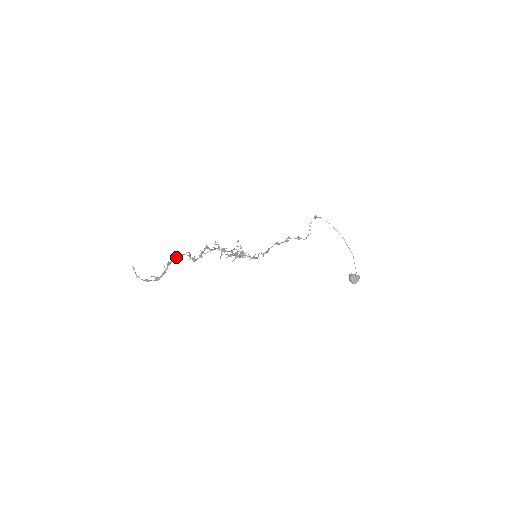
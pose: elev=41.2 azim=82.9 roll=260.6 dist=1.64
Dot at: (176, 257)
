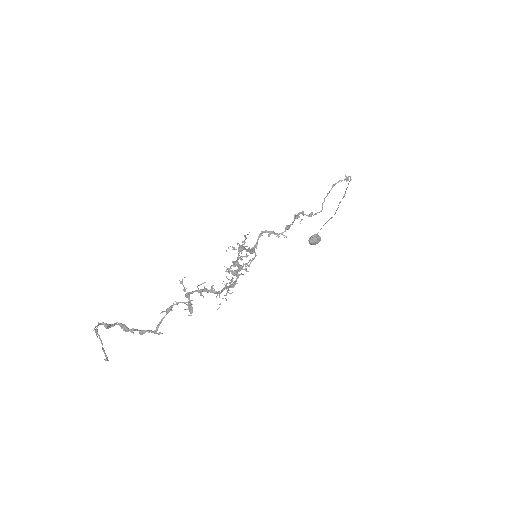
Dot at: (170, 310)
